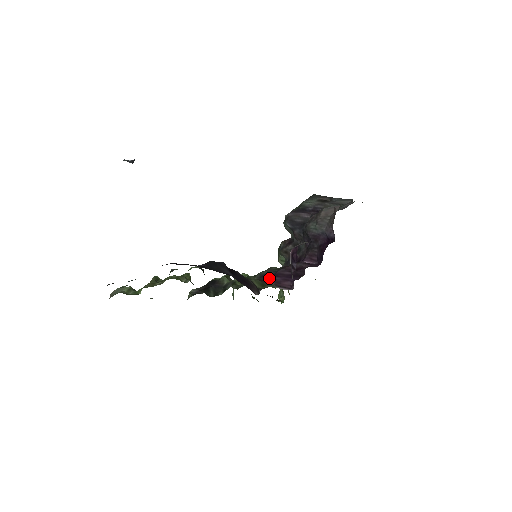
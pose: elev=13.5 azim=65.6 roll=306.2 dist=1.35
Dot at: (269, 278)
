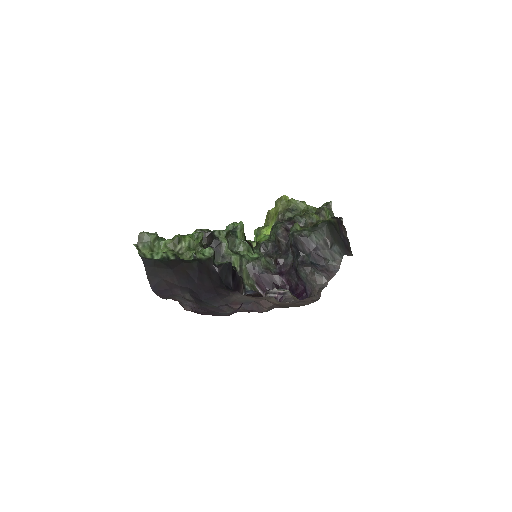
Dot at: (255, 274)
